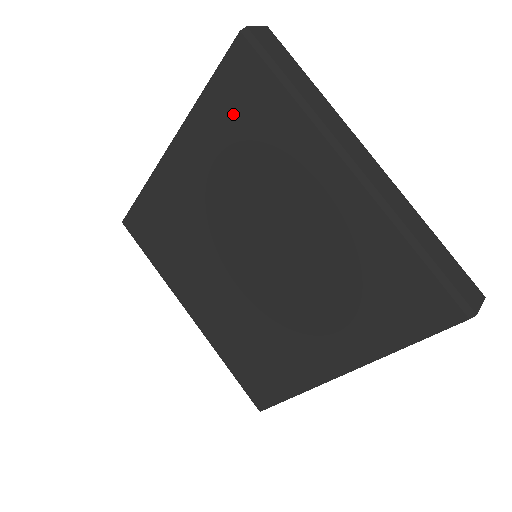
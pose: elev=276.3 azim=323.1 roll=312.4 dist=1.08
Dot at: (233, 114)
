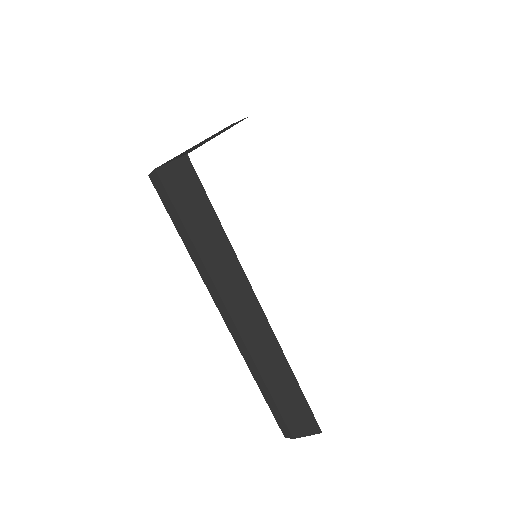
Dot at: occluded
